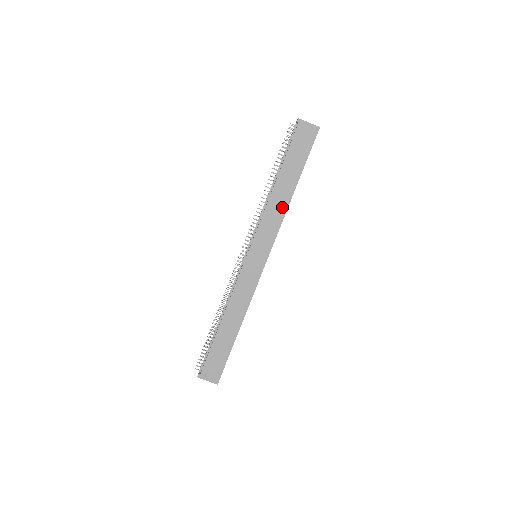
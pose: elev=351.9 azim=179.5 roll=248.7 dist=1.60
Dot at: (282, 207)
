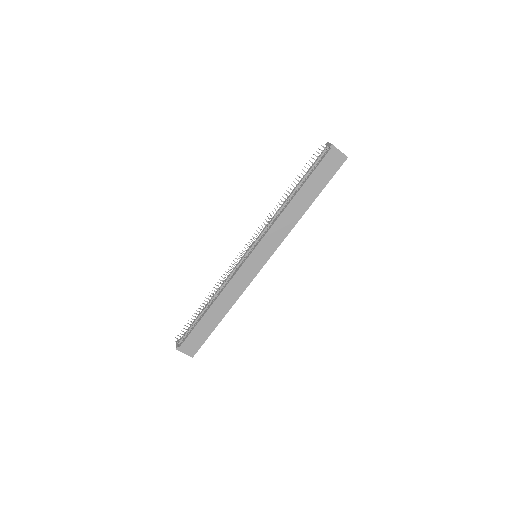
Dot at: (293, 220)
